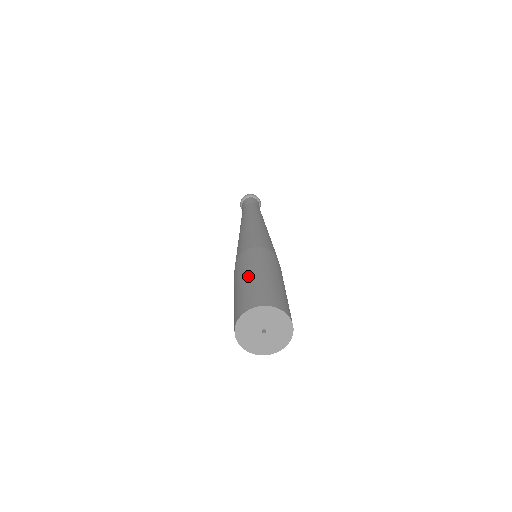
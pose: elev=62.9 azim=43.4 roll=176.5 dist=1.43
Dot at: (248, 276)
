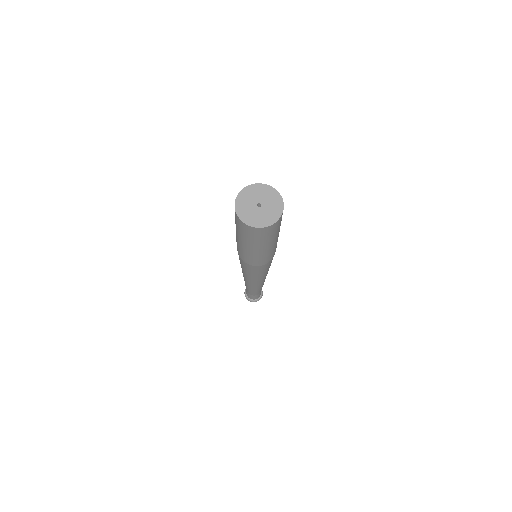
Dot at: occluded
